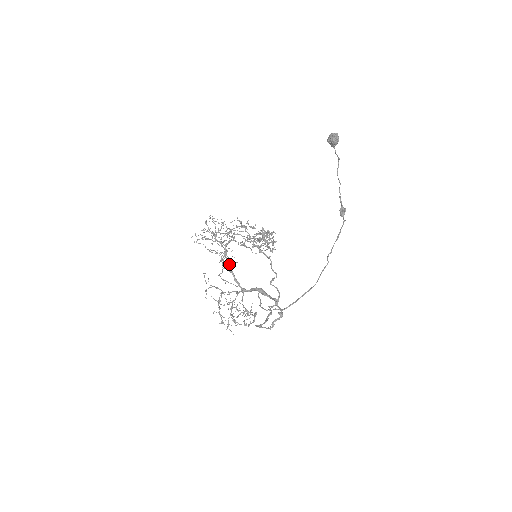
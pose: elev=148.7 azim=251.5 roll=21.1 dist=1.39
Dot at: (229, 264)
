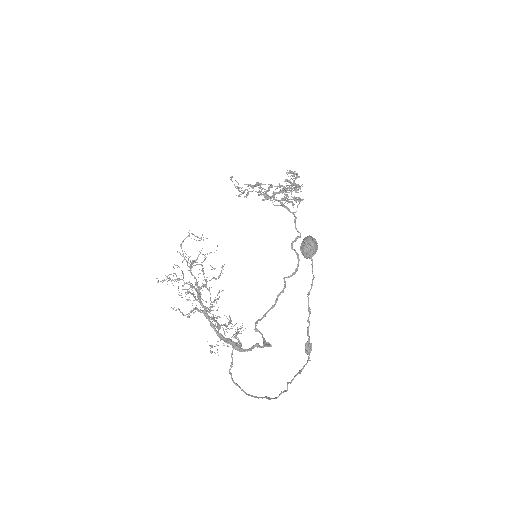
Dot at: (204, 308)
